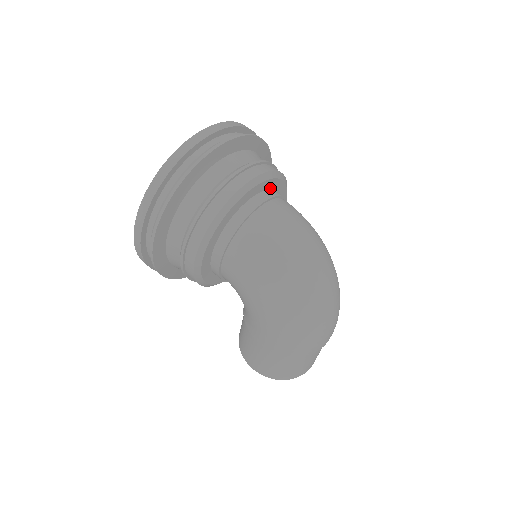
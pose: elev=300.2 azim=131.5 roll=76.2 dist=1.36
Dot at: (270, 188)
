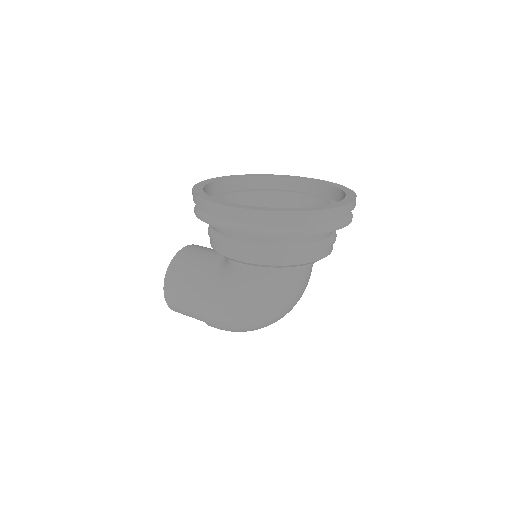
Dot at: occluded
